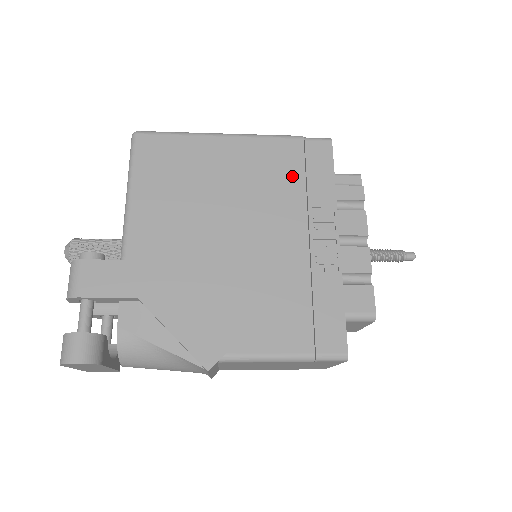
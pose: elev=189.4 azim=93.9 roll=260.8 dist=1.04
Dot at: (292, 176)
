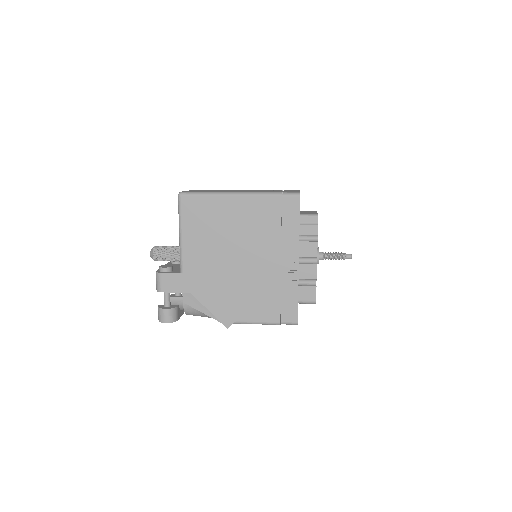
Dot at: (273, 223)
